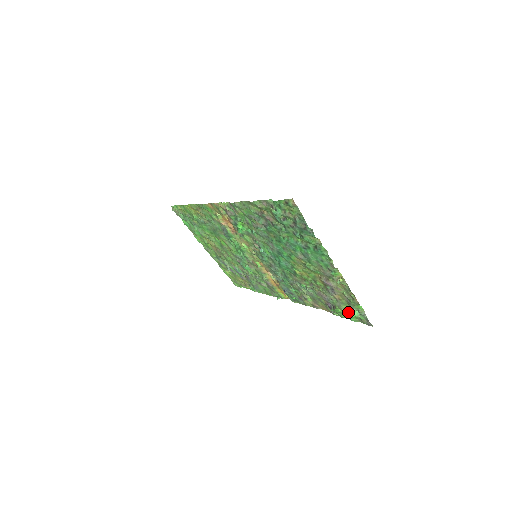
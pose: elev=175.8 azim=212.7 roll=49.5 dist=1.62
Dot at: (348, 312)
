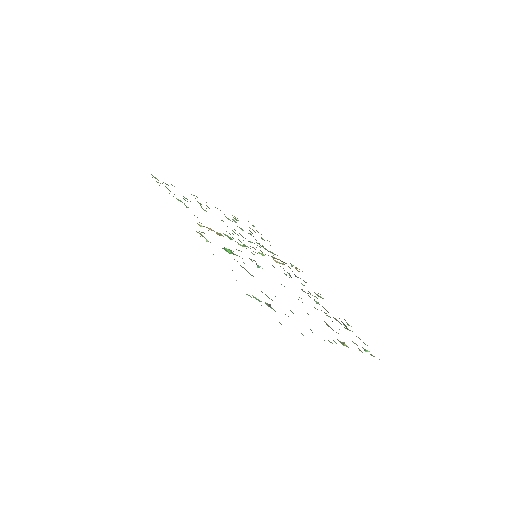
Dot at: occluded
